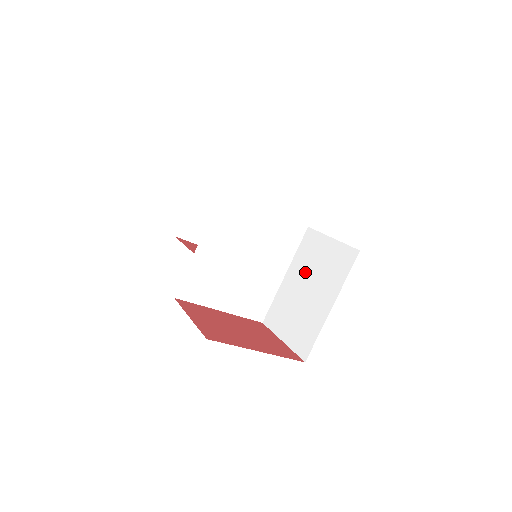
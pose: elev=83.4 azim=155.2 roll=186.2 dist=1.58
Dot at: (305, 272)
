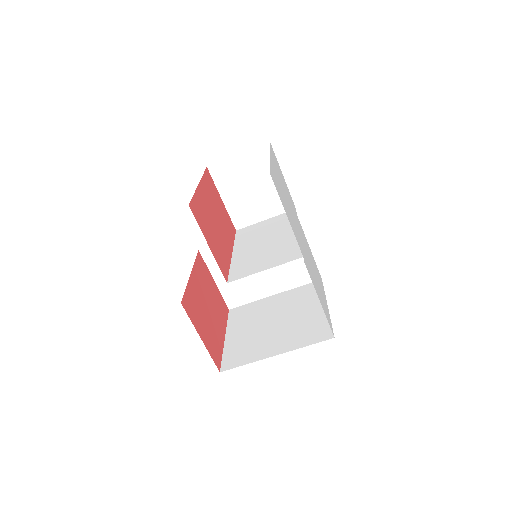
Dot at: occluded
